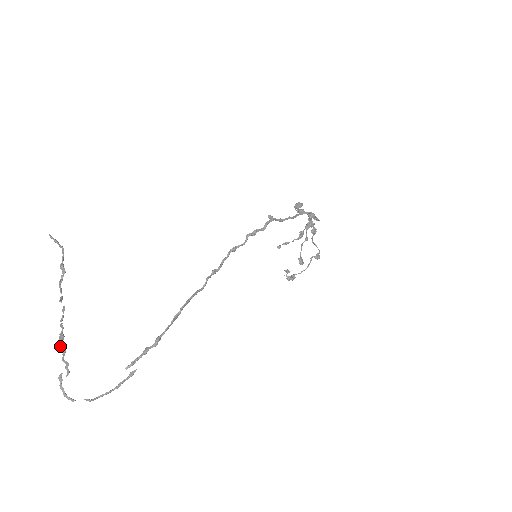
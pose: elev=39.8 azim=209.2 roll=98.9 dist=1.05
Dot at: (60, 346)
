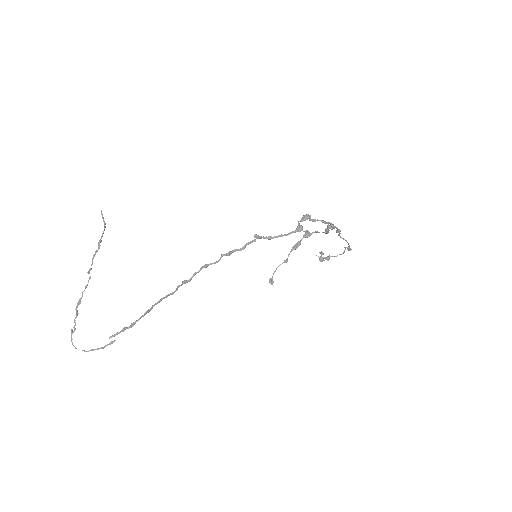
Dot at: (76, 309)
